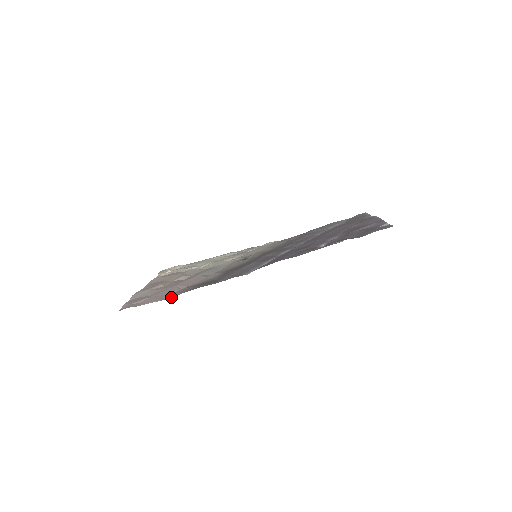
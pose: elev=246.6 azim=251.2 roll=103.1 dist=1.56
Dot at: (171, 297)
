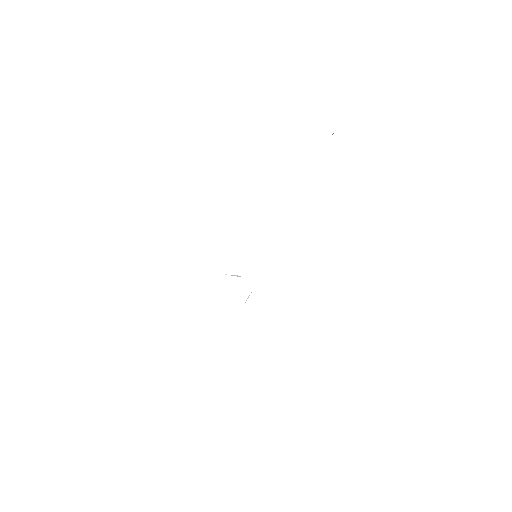
Dot at: occluded
